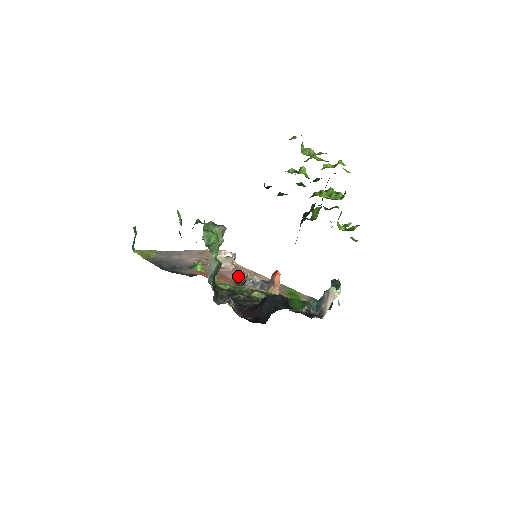
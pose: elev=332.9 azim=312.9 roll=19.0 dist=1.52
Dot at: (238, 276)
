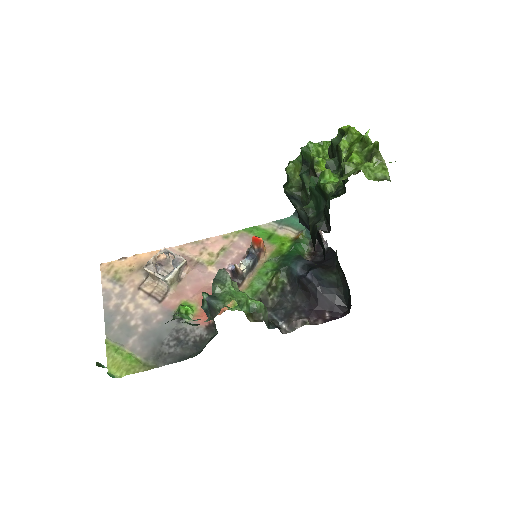
Dot at: (209, 271)
